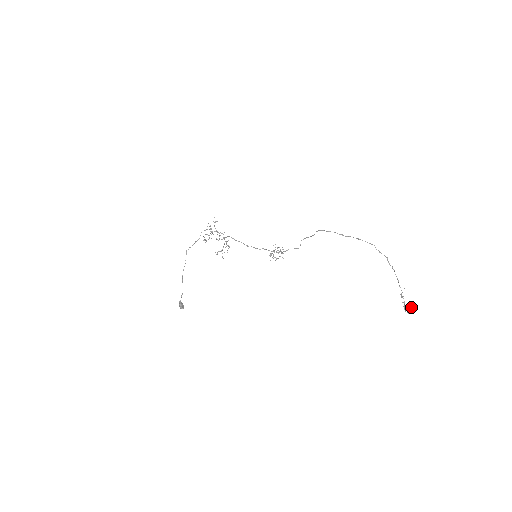
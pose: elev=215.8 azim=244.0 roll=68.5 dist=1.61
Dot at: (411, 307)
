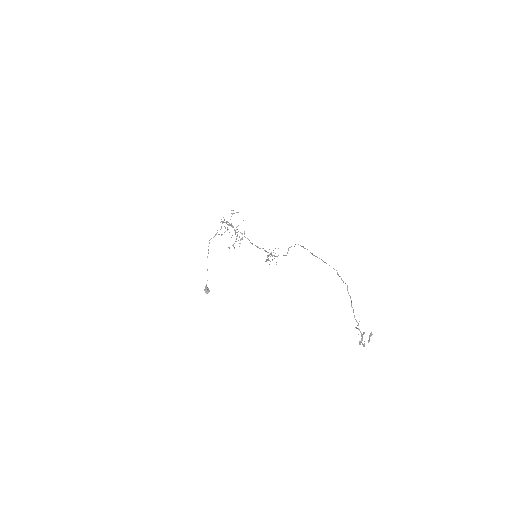
Dot at: (368, 340)
